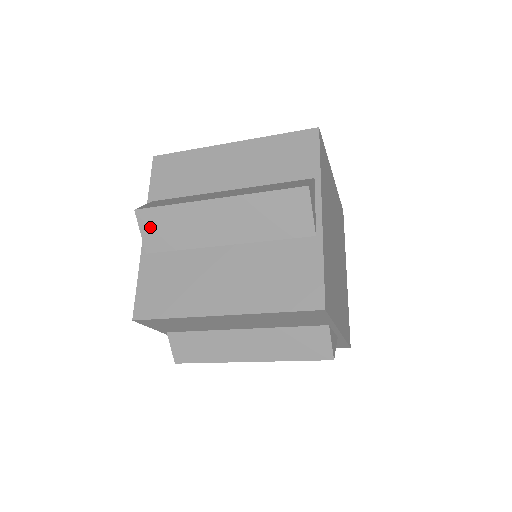
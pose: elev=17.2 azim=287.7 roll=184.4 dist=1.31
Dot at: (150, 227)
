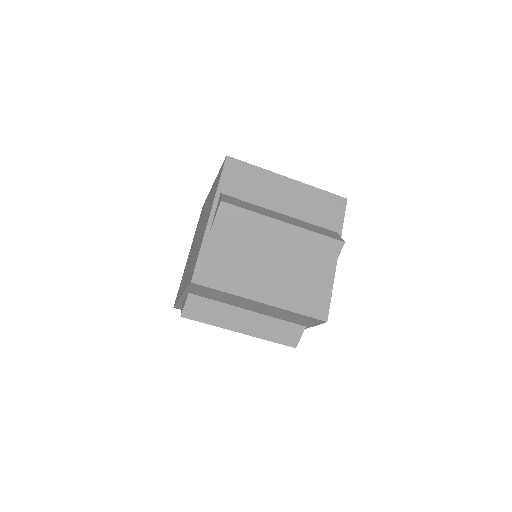
Dot at: occluded
